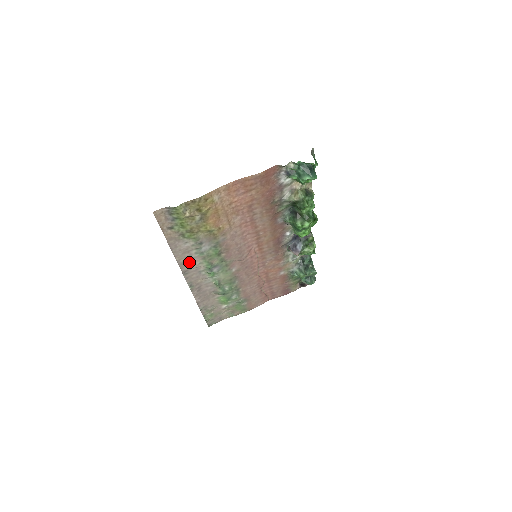
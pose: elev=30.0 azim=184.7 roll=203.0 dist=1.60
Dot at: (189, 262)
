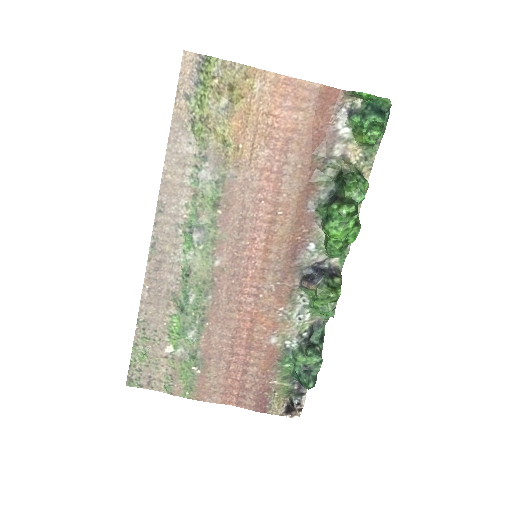
Dot at: (175, 190)
